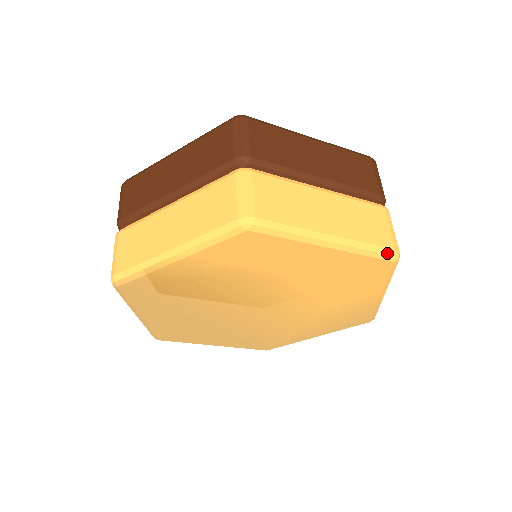
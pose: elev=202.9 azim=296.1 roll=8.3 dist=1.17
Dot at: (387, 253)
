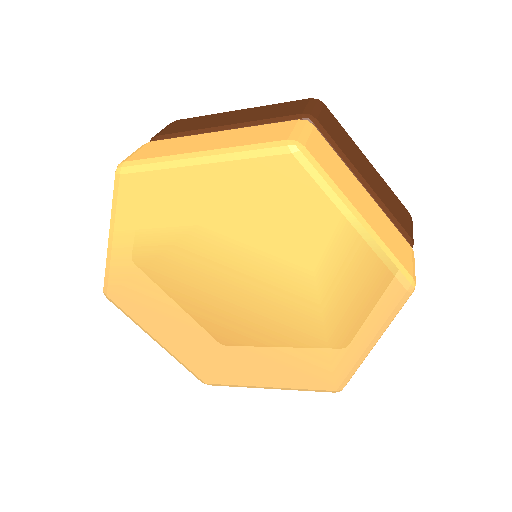
Dot at: (275, 146)
